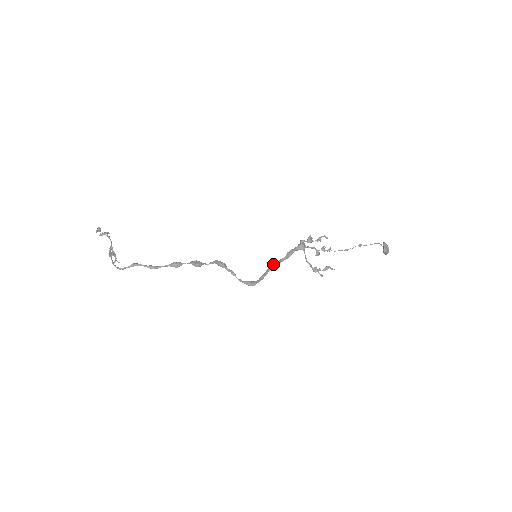
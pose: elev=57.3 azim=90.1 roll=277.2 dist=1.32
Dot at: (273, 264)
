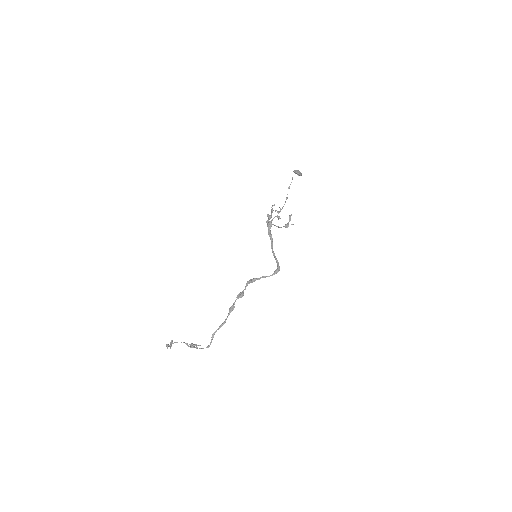
Dot at: (272, 249)
